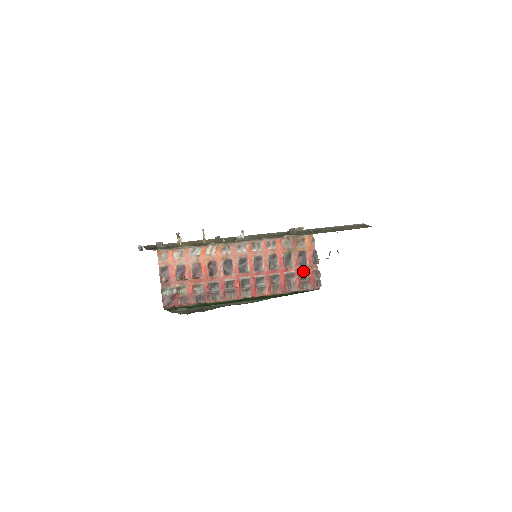
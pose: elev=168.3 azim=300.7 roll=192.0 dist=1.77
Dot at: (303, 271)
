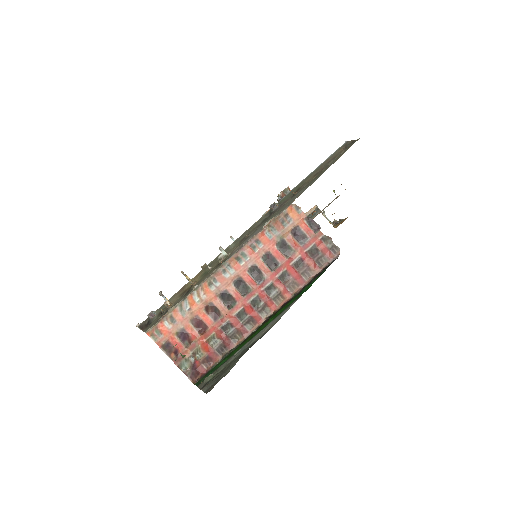
Dot at: (309, 248)
